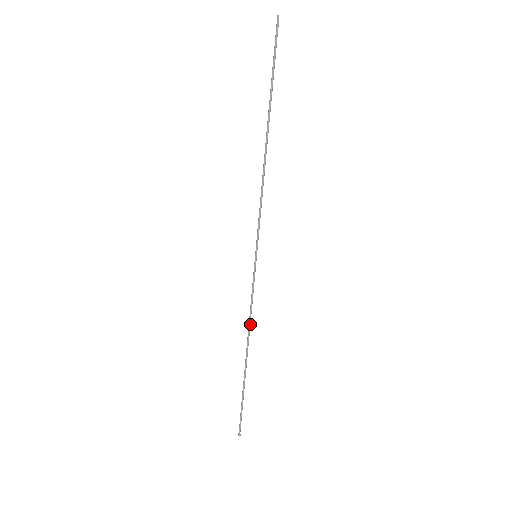
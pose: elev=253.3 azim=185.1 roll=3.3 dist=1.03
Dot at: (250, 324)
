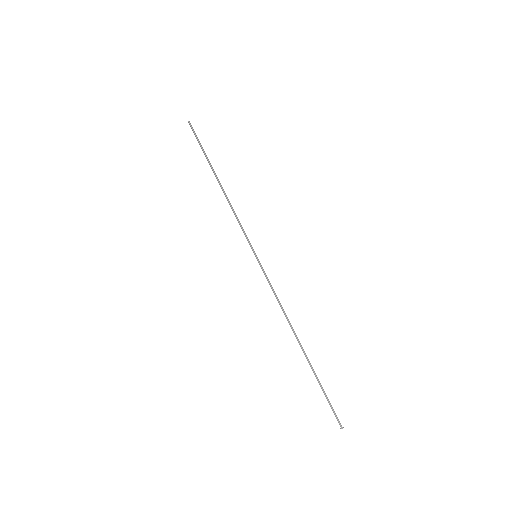
Dot at: (284, 311)
